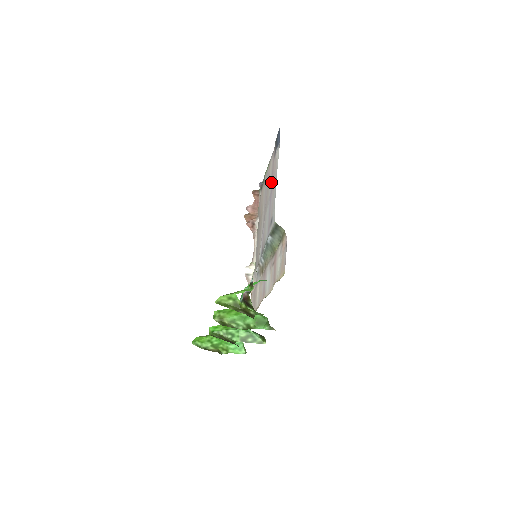
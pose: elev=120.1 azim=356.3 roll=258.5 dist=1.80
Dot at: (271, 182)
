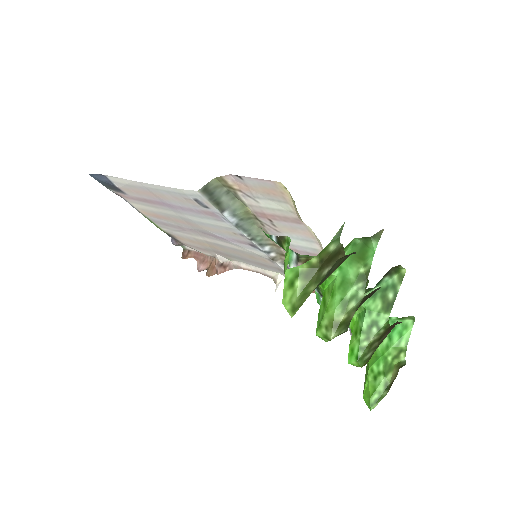
Dot at: (157, 206)
